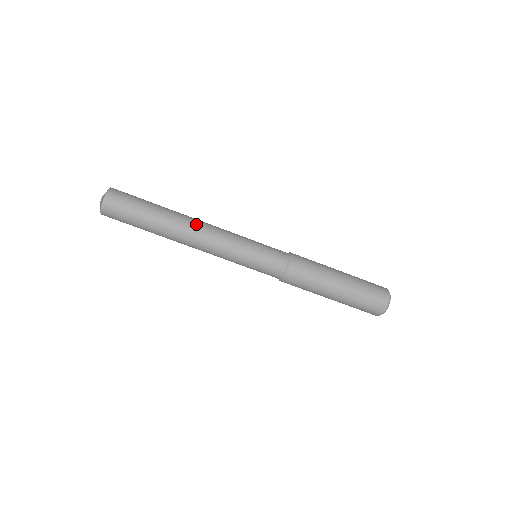
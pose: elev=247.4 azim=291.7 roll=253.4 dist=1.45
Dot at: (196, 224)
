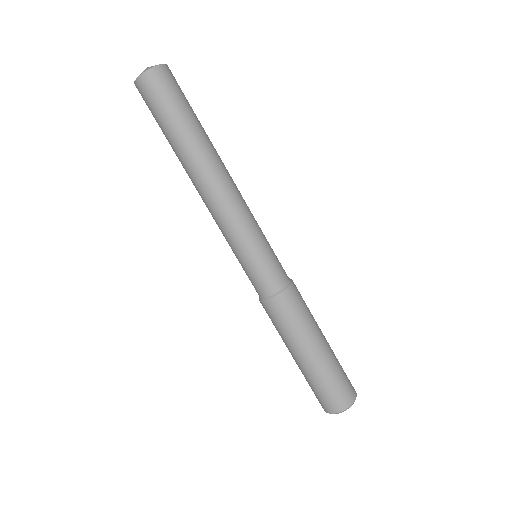
Dot at: (221, 176)
